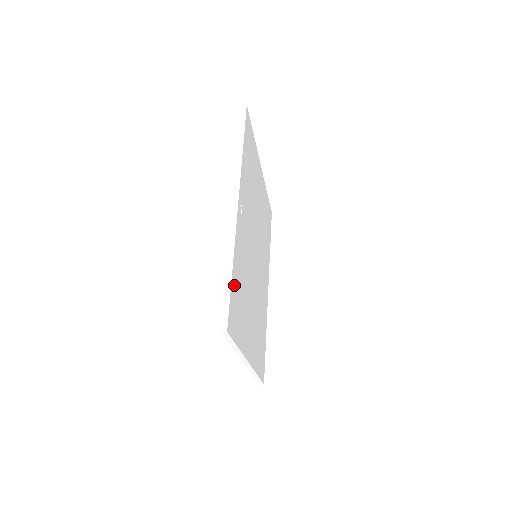
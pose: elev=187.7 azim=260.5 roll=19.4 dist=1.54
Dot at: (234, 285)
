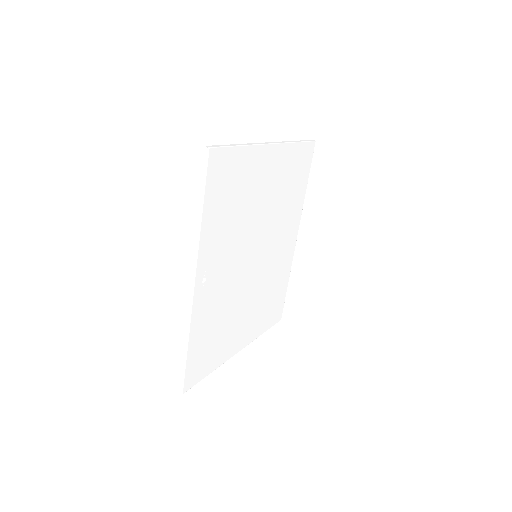
Dot at: (194, 351)
